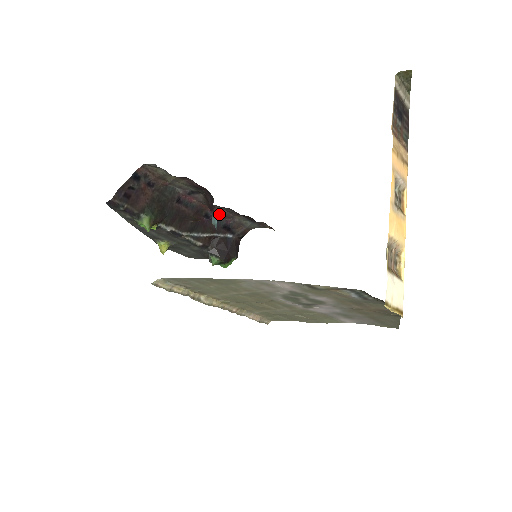
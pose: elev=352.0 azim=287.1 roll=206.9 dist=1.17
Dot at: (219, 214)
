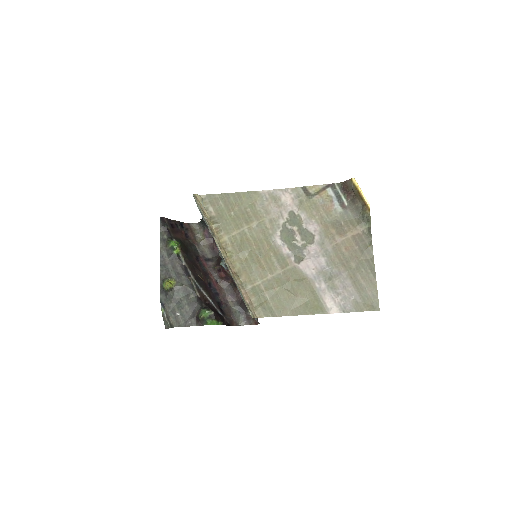
Dot at: (218, 291)
